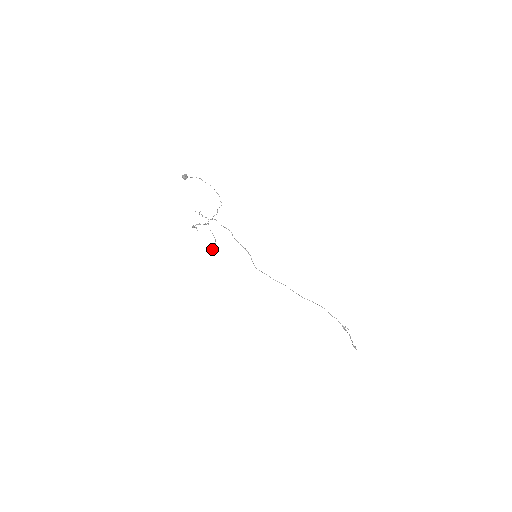
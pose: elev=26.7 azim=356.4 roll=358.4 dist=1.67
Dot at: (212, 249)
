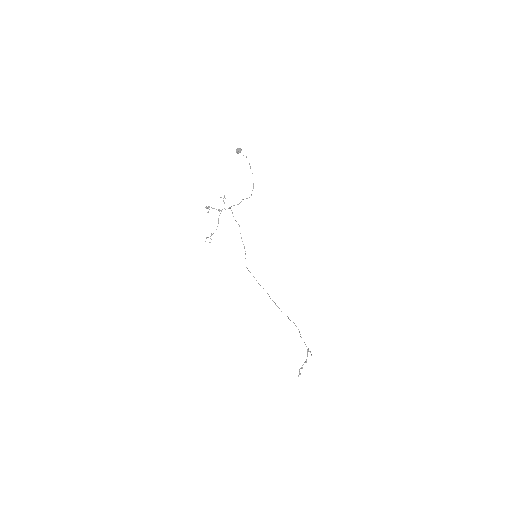
Dot at: (207, 237)
